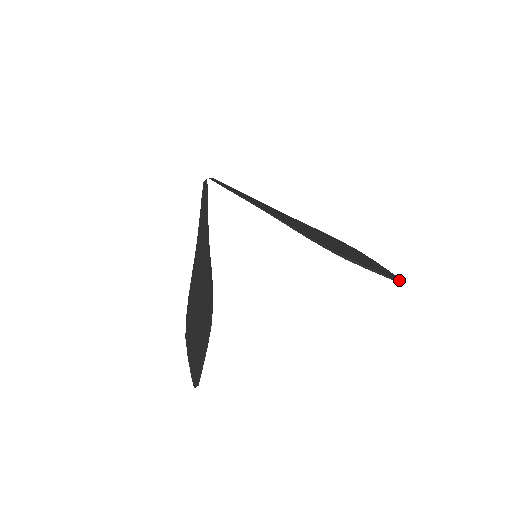
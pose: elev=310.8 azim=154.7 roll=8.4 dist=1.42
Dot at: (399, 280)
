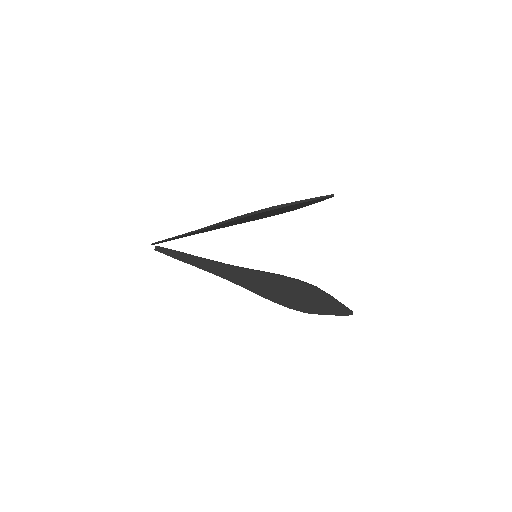
Dot at: (350, 311)
